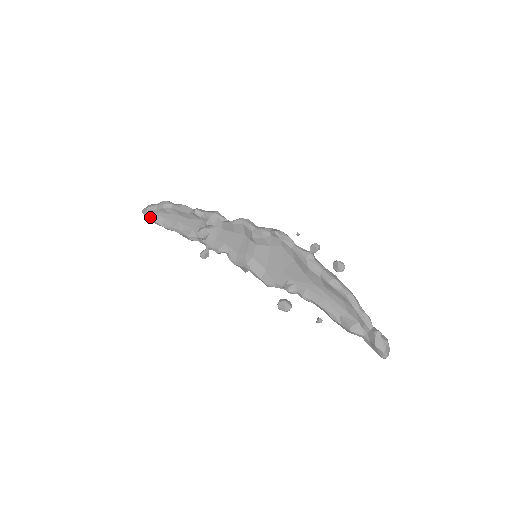
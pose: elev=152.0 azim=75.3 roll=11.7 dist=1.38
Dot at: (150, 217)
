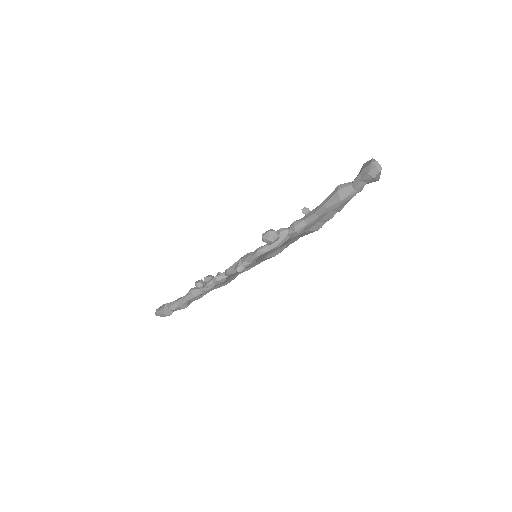
Dot at: (162, 306)
